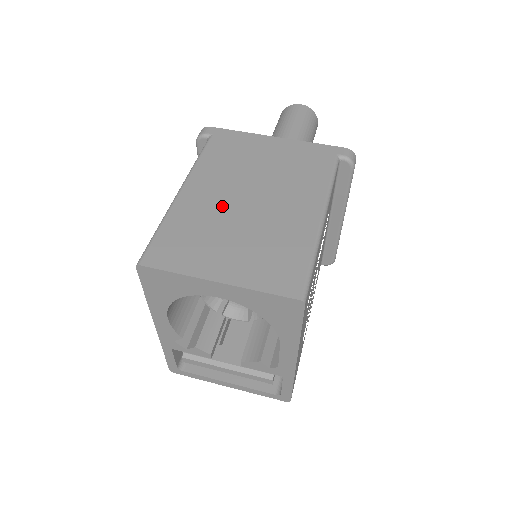
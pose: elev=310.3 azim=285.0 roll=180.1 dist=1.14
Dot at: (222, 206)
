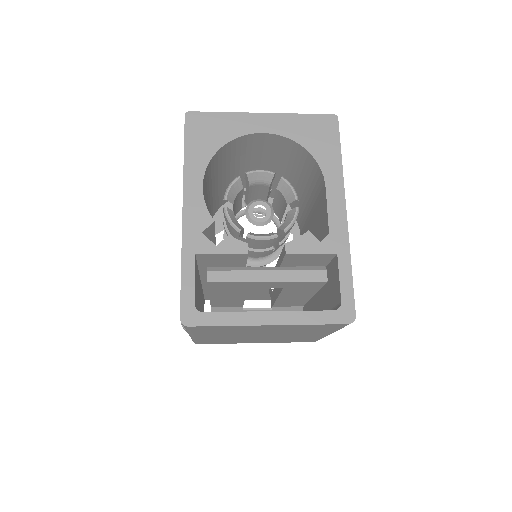
Dot at: occluded
